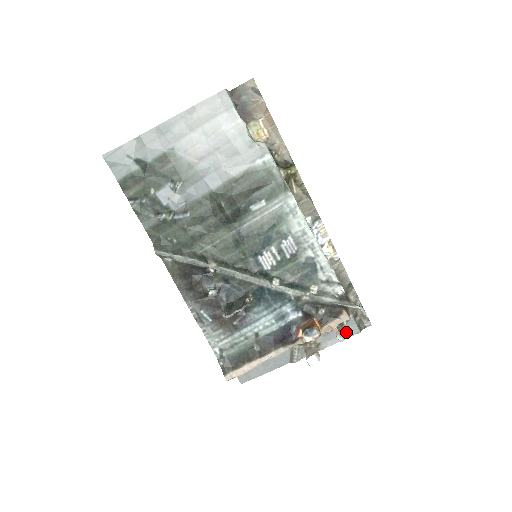
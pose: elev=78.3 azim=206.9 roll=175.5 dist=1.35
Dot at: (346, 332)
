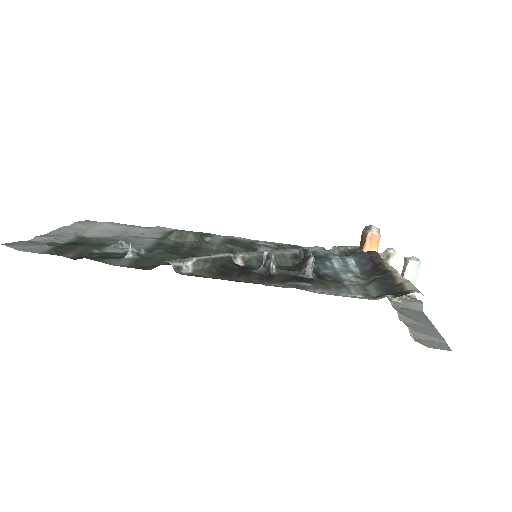
Dot at: occluded
